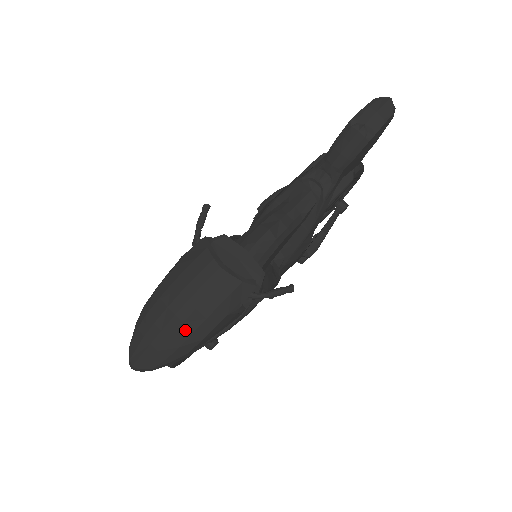
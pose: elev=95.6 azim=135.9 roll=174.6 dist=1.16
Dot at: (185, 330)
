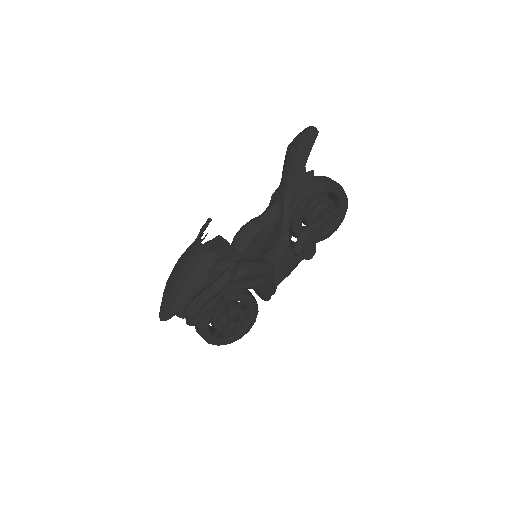
Dot at: (179, 286)
